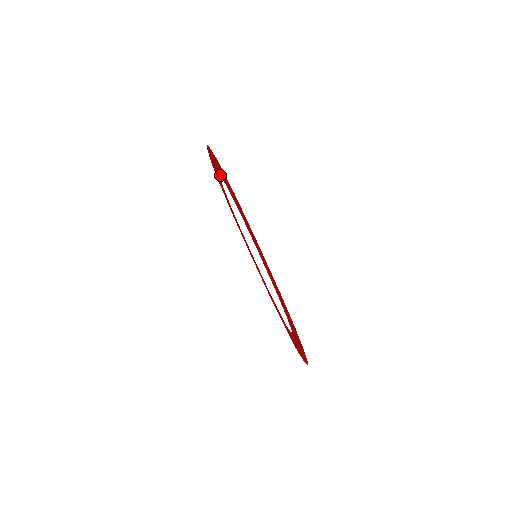
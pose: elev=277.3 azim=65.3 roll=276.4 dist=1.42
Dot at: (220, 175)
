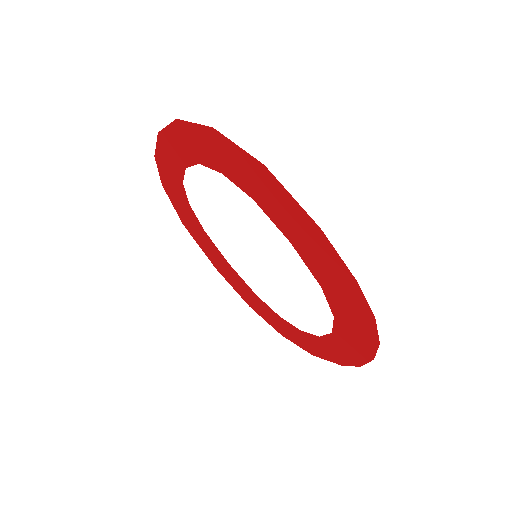
Dot at: (194, 161)
